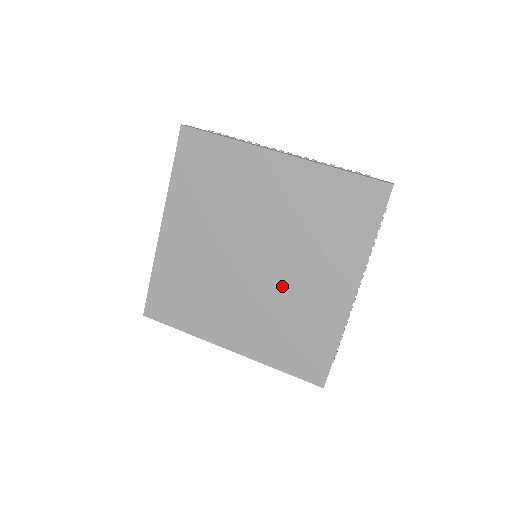
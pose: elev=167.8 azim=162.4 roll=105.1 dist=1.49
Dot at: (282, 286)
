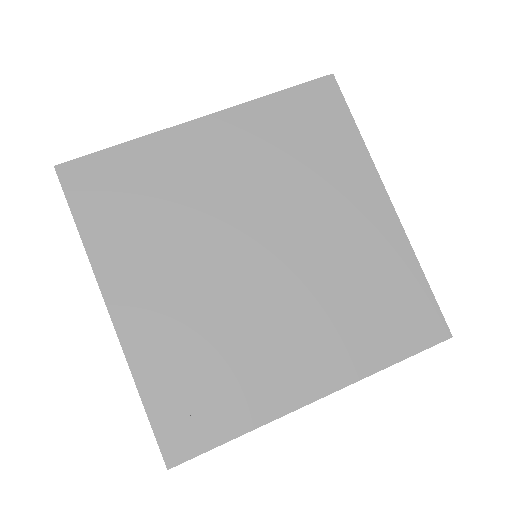
Dot at: (315, 258)
